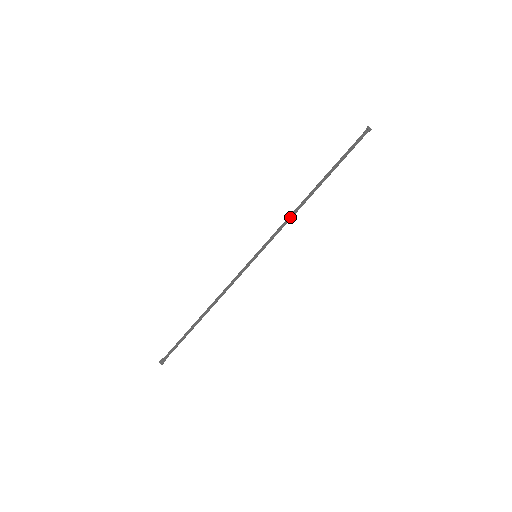
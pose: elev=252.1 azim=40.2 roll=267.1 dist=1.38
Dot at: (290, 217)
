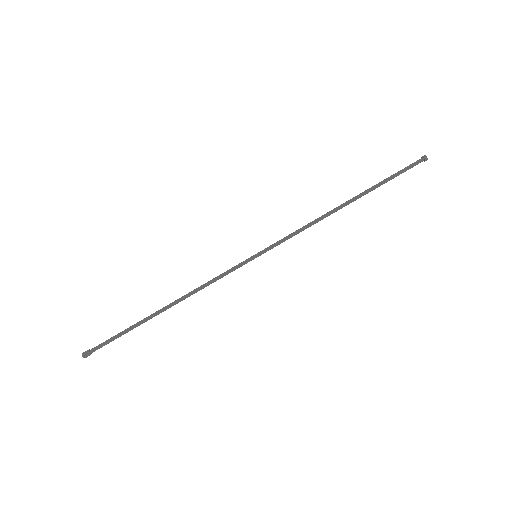
Dot at: (310, 223)
